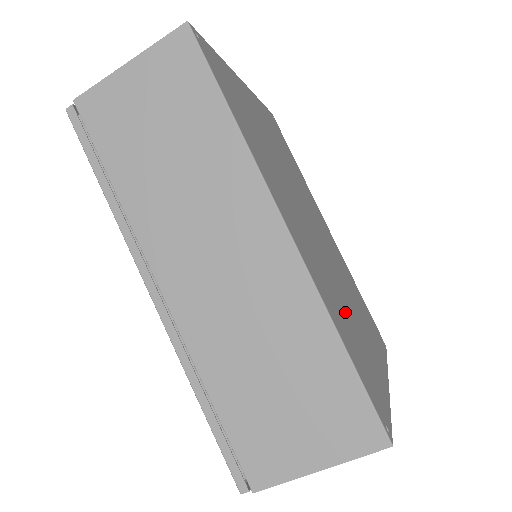
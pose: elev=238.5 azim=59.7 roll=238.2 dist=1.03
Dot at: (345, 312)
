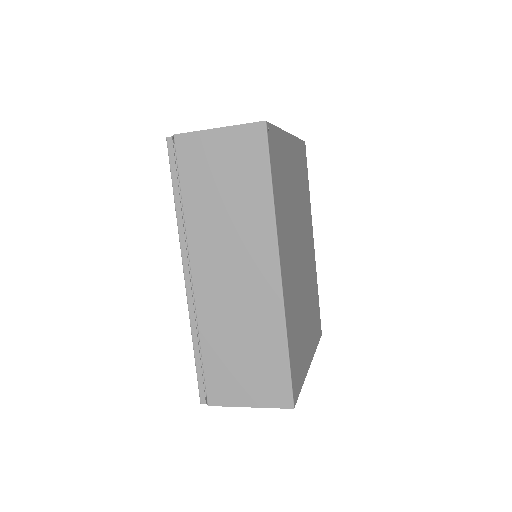
Dot at: (298, 321)
